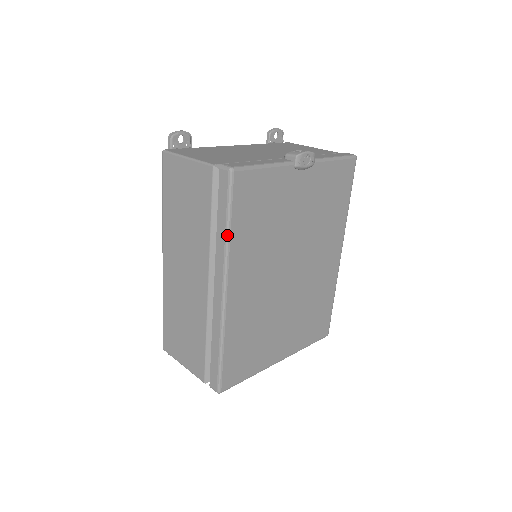
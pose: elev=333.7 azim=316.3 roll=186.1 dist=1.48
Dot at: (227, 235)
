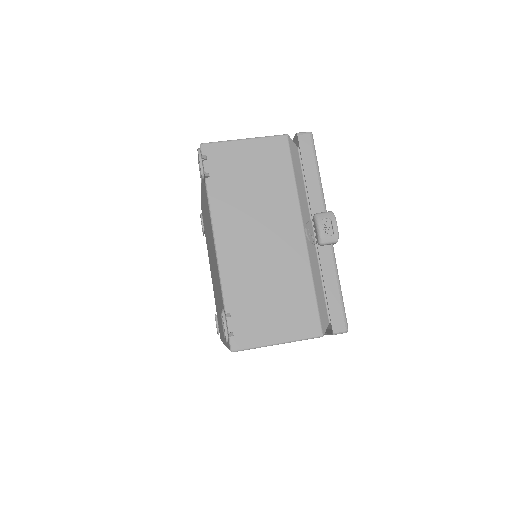
Dot at: occluded
